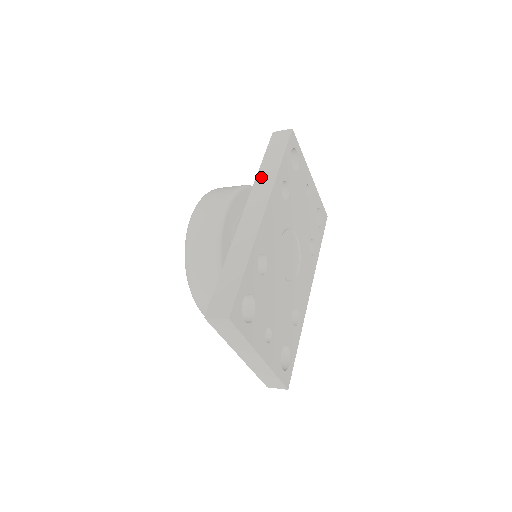
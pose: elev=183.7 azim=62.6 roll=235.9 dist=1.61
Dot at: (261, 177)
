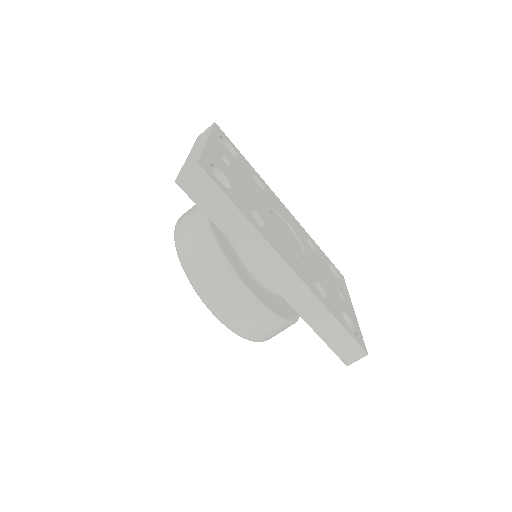
Dot at: occluded
